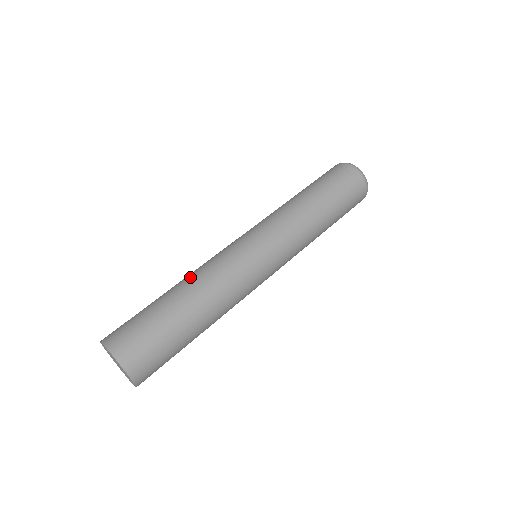
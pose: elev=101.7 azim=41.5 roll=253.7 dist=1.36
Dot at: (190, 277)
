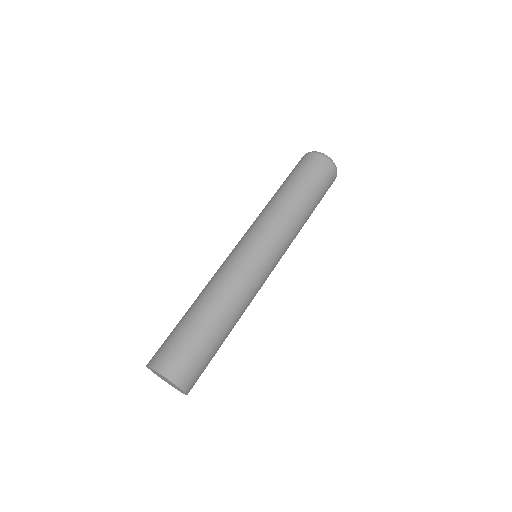
Dot at: (202, 291)
